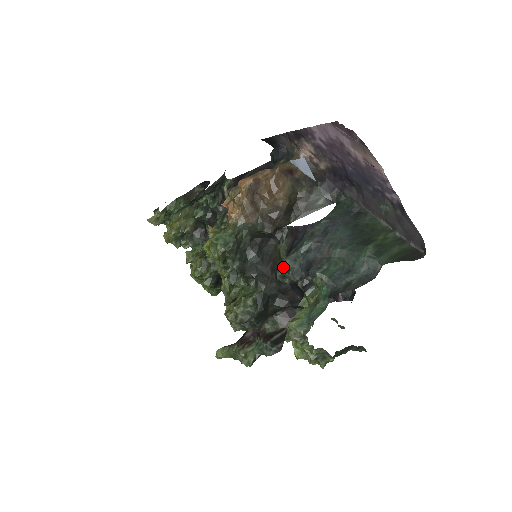
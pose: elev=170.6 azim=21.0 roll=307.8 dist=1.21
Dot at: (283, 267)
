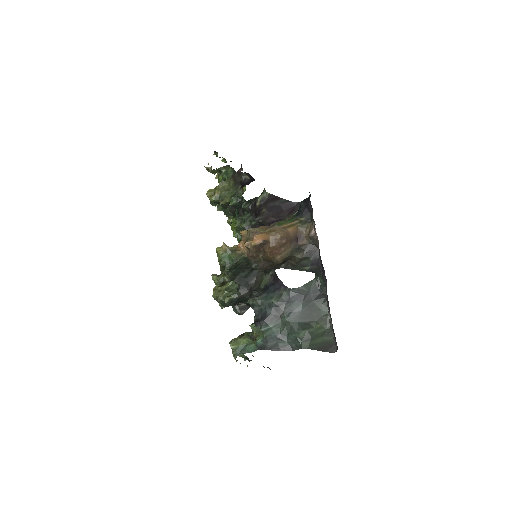
Dot at: (253, 301)
